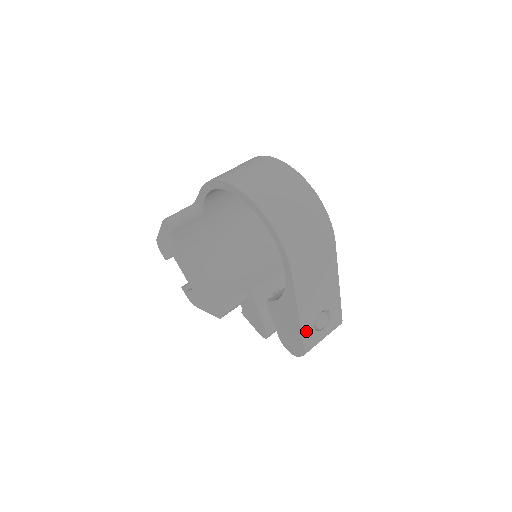
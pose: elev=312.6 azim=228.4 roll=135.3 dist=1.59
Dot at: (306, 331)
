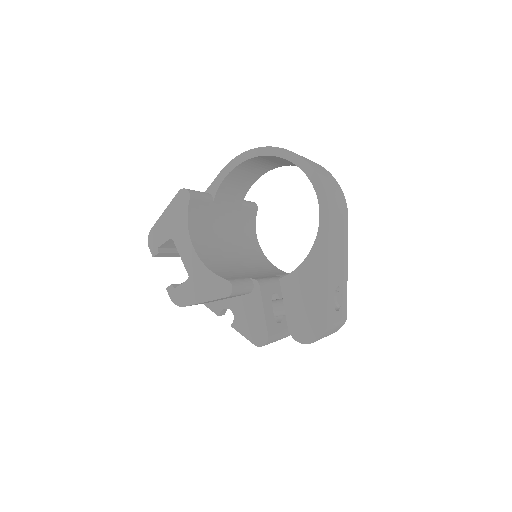
Dot at: (329, 298)
